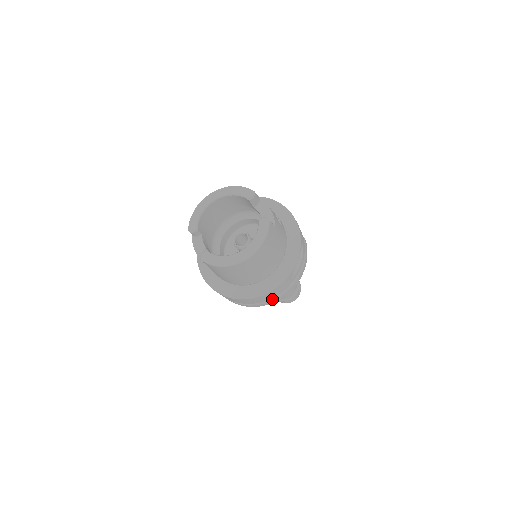
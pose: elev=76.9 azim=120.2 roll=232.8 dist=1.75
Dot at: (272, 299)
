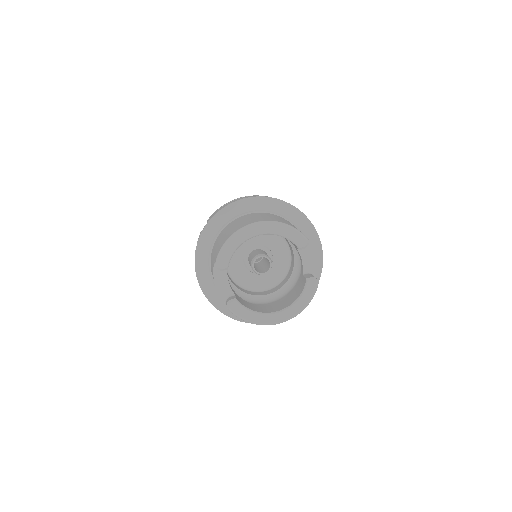
Dot at: occluded
